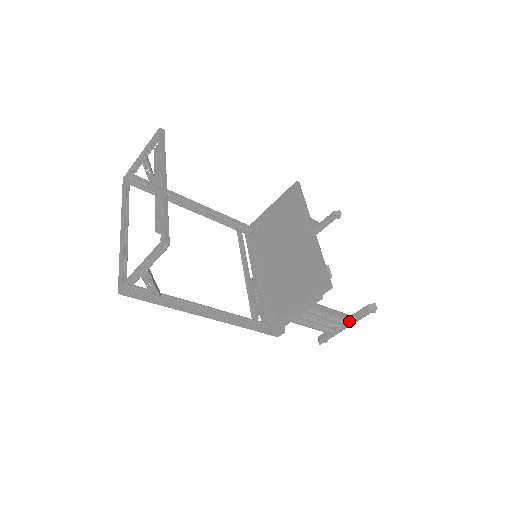
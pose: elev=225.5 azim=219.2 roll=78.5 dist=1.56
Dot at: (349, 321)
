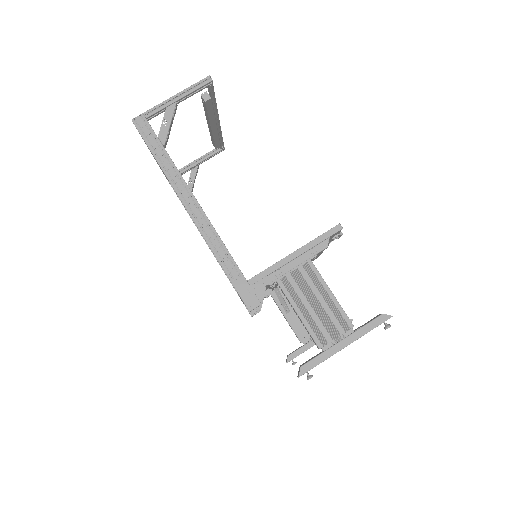
Dot at: (351, 328)
